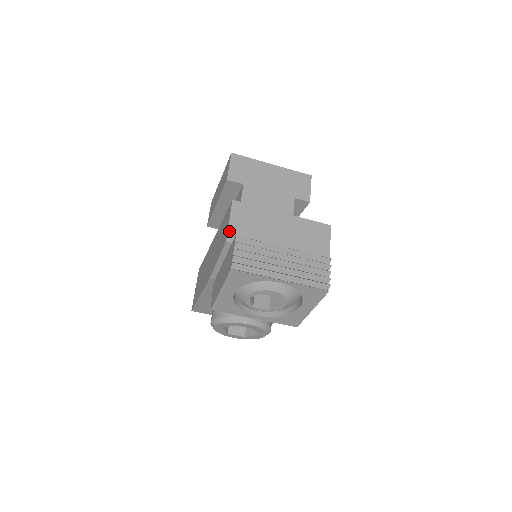
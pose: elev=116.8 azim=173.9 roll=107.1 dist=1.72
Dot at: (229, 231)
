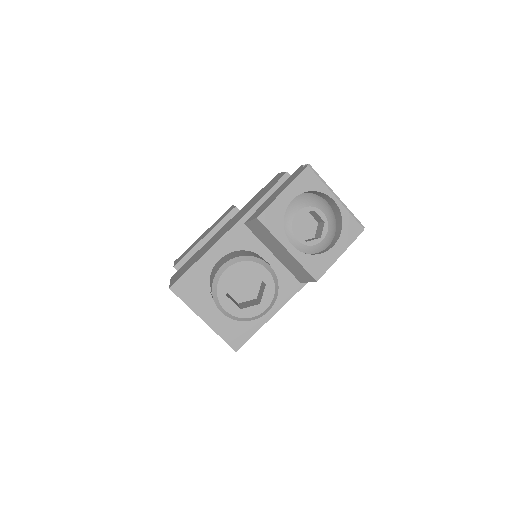
Dot at: occluded
